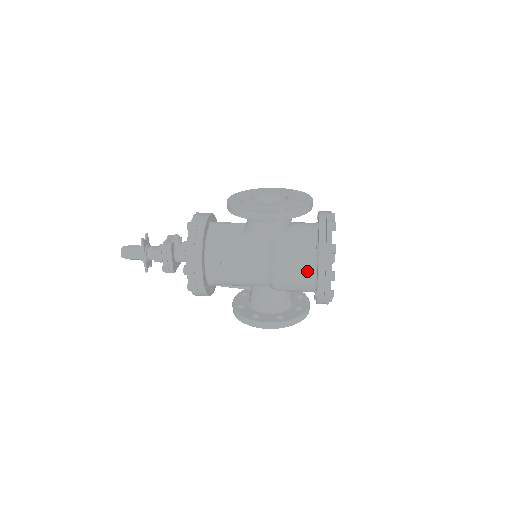
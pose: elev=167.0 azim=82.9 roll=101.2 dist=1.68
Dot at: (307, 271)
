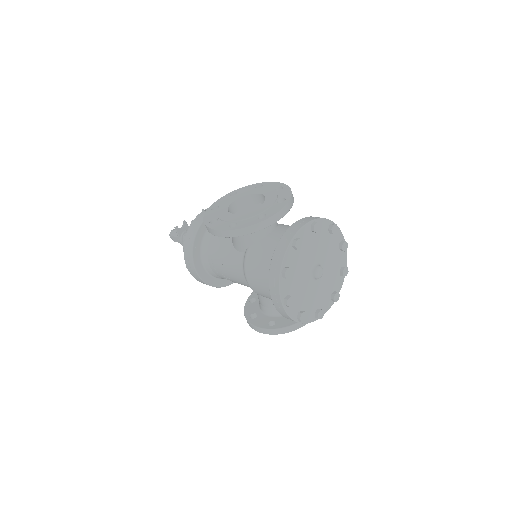
Dot at: occluded
